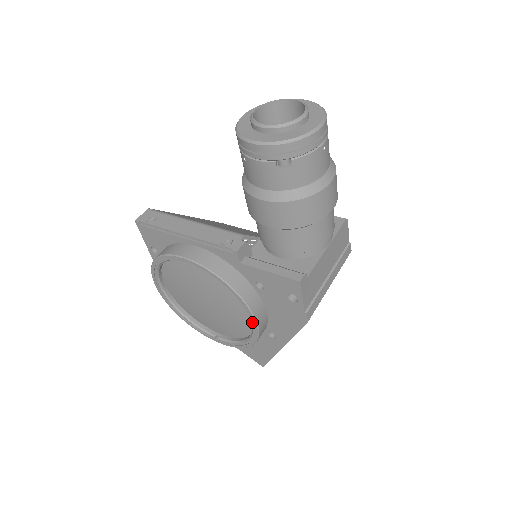
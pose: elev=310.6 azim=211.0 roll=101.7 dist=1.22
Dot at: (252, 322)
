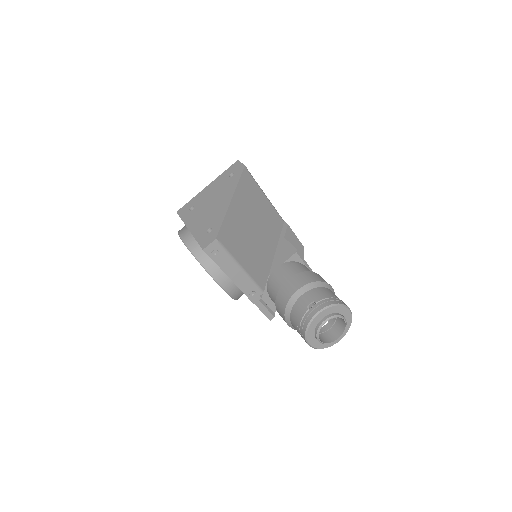
Dot at: occluded
